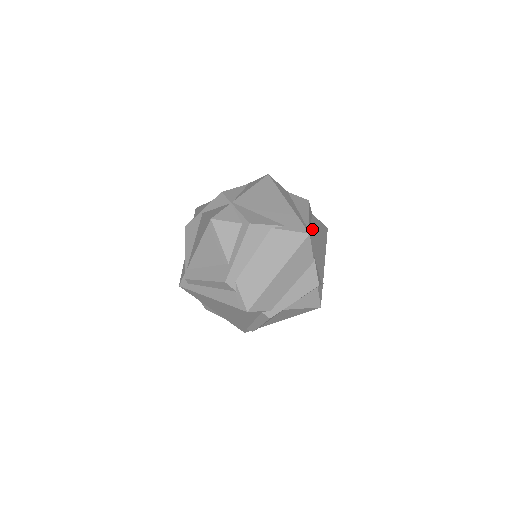
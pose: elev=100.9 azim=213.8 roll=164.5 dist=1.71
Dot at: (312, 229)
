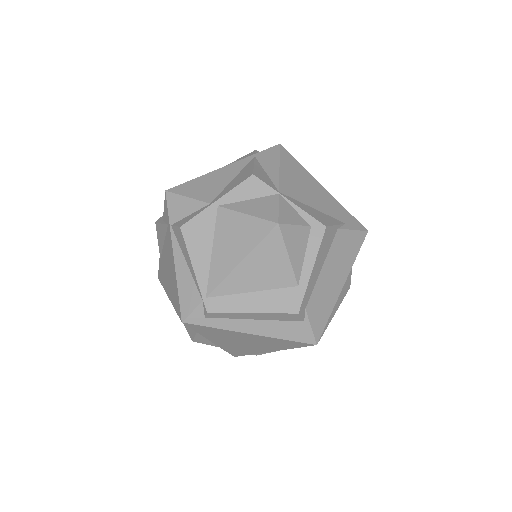
Dot at: occluded
